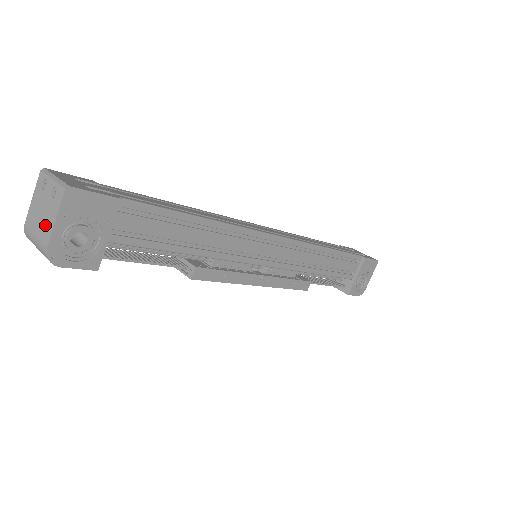
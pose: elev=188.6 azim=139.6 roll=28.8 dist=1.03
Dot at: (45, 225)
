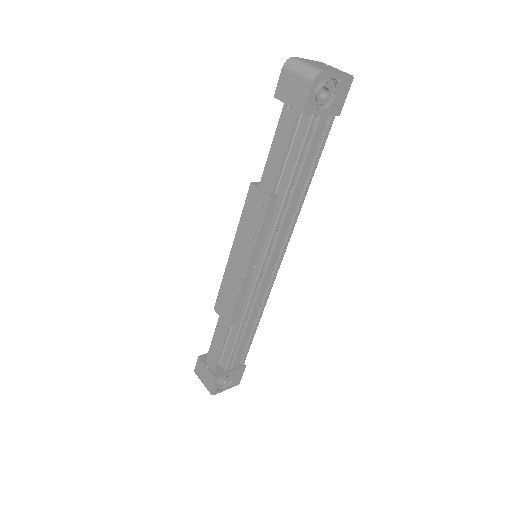
Dot at: (325, 68)
